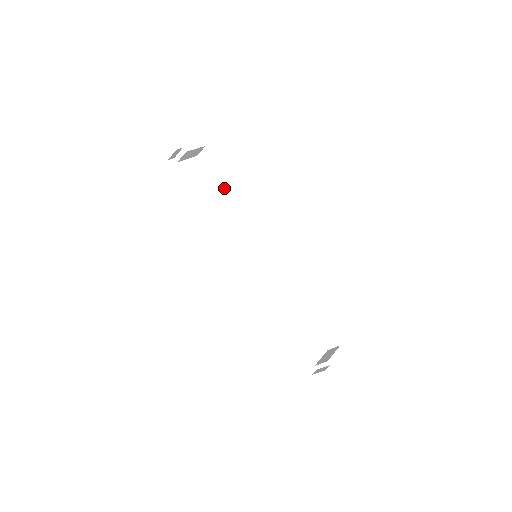
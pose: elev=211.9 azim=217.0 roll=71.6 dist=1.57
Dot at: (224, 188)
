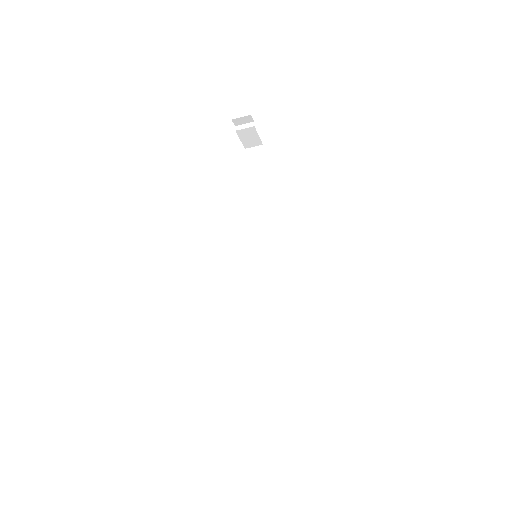
Dot at: (254, 187)
